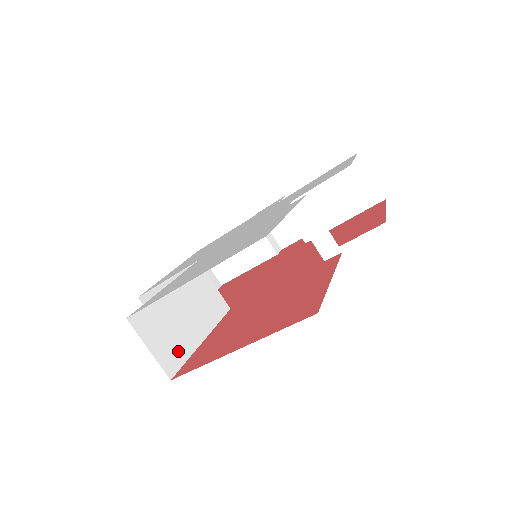
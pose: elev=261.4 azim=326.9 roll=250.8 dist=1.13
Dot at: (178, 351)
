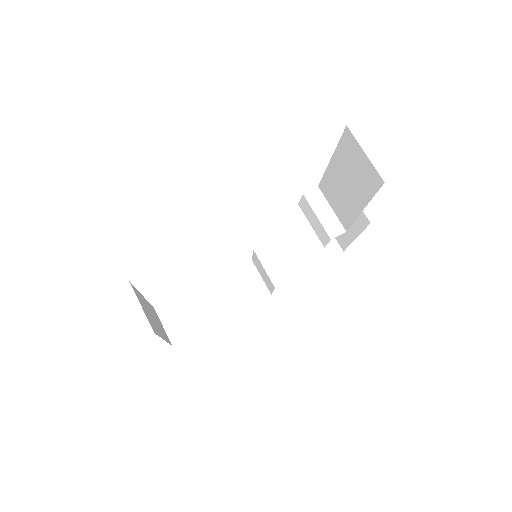
Dot at: occluded
